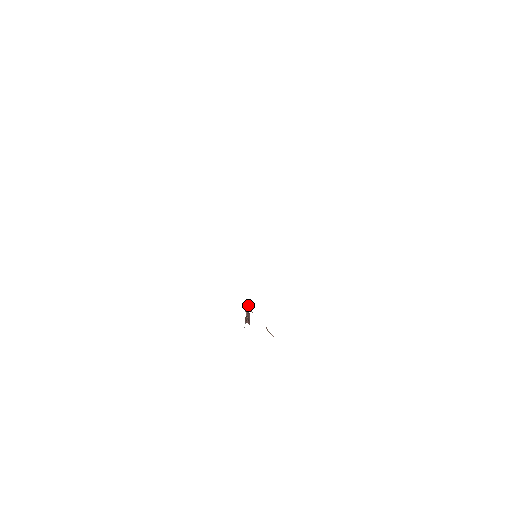
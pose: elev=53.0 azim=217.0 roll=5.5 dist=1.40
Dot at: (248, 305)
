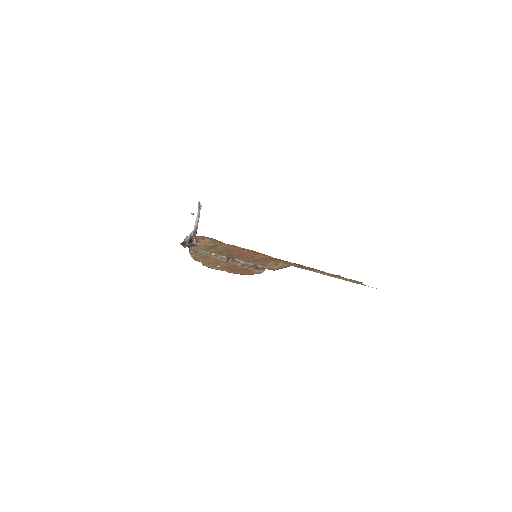
Dot at: occluded
